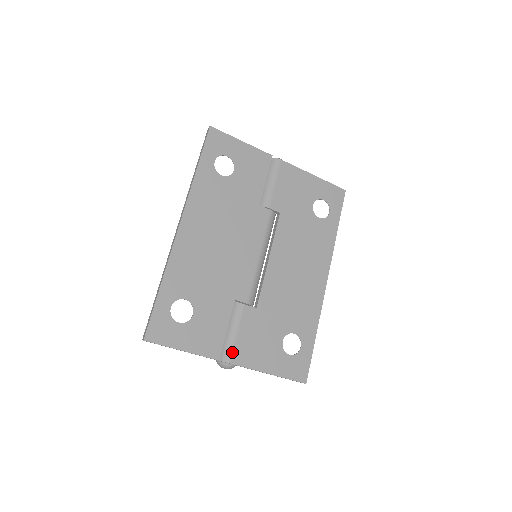
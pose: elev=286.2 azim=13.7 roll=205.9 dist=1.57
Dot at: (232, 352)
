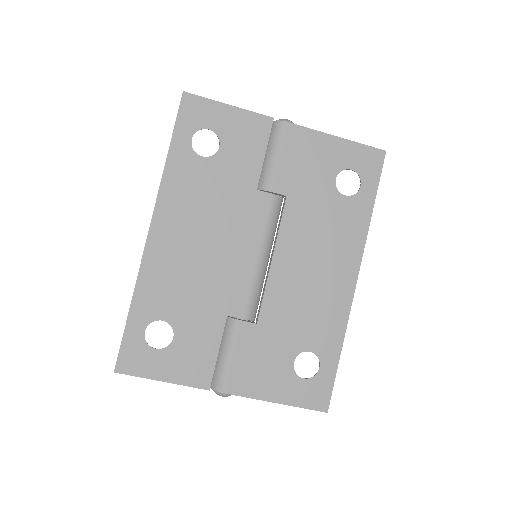
Dot at: (226, 379)
